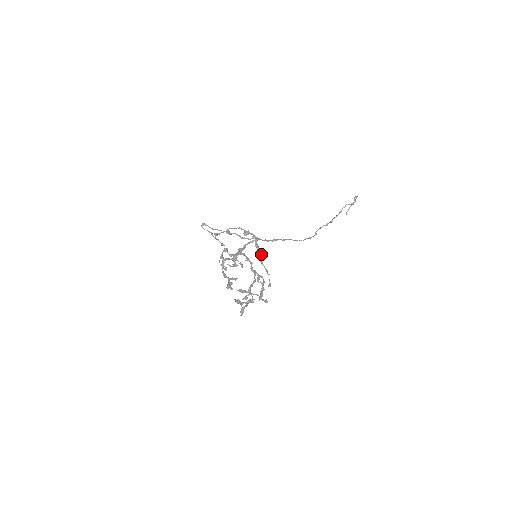
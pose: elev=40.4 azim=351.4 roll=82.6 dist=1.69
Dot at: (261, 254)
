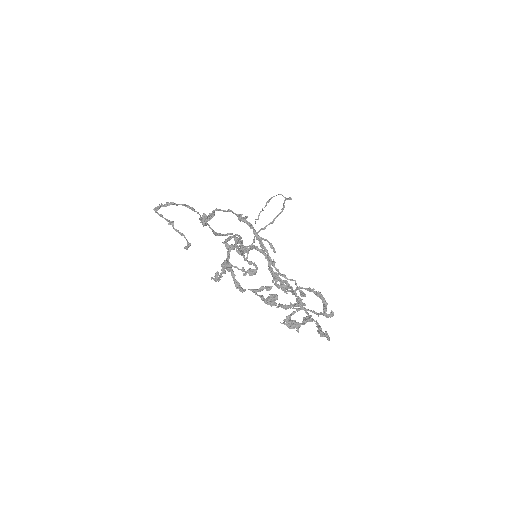
Dot at: (274, 248)
